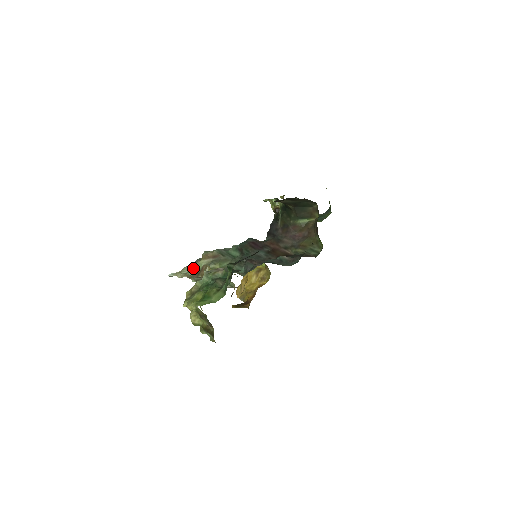
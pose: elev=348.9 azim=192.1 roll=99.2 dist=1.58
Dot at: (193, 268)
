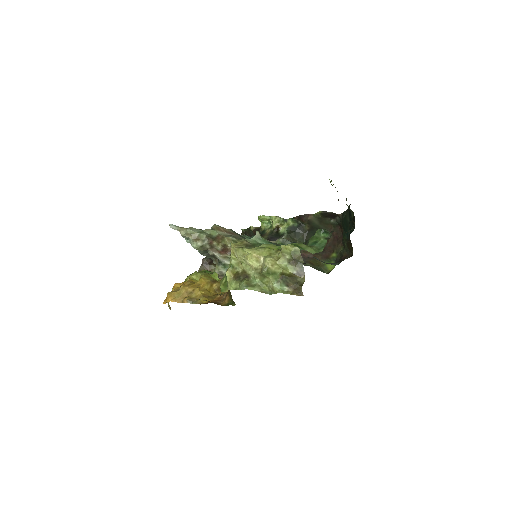
Dot at: (205, 232)
